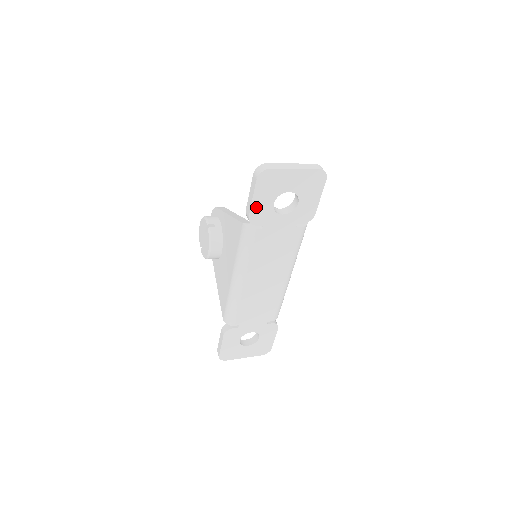
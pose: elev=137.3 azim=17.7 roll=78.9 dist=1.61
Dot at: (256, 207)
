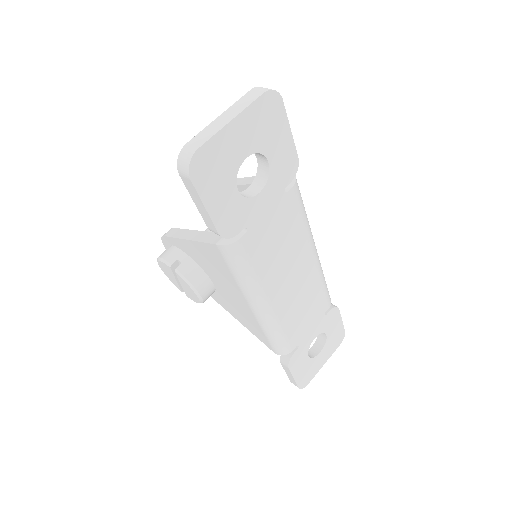
Dot at: (218, 214)
